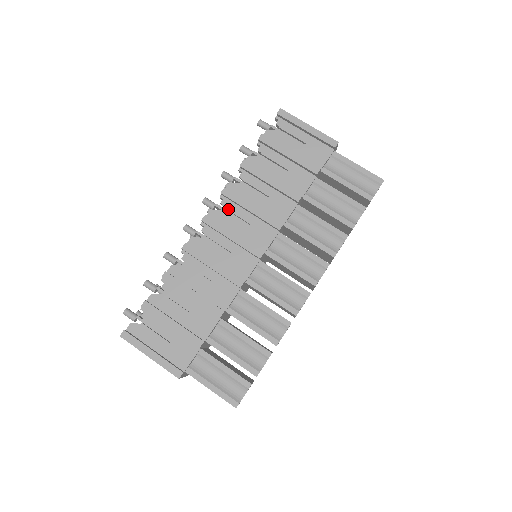
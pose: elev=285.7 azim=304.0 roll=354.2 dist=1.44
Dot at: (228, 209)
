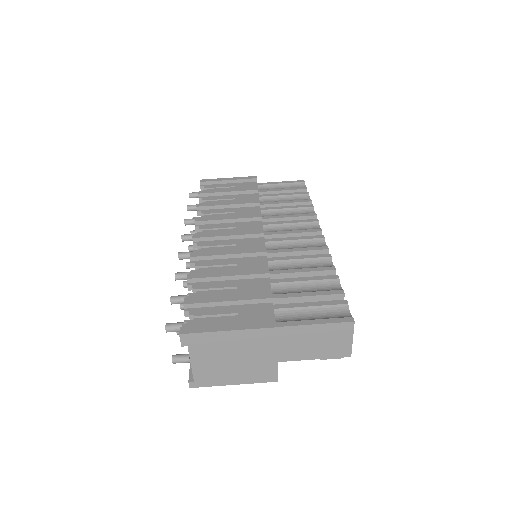
Dot at: (209, 228)
